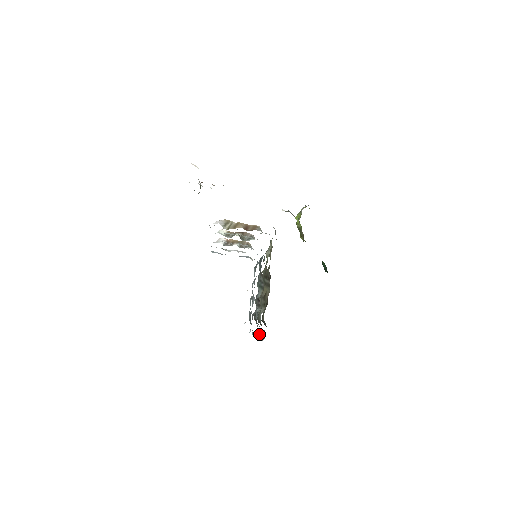
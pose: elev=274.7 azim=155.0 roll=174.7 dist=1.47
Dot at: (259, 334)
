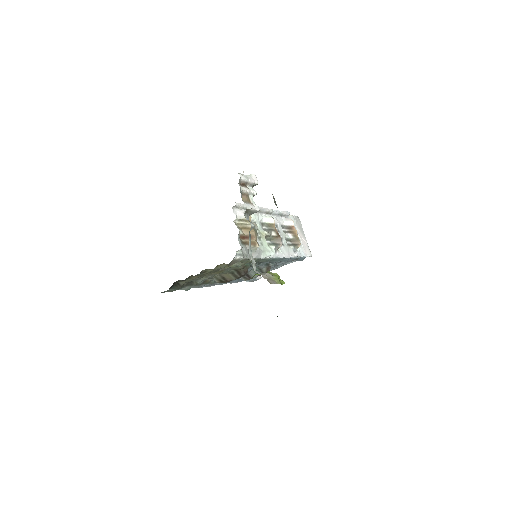
Dot at: (202, 286)
